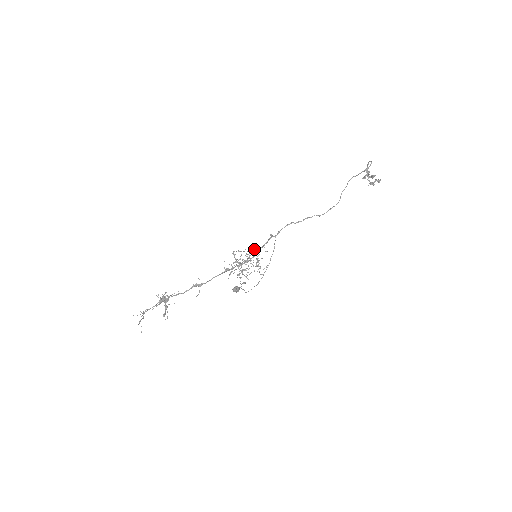
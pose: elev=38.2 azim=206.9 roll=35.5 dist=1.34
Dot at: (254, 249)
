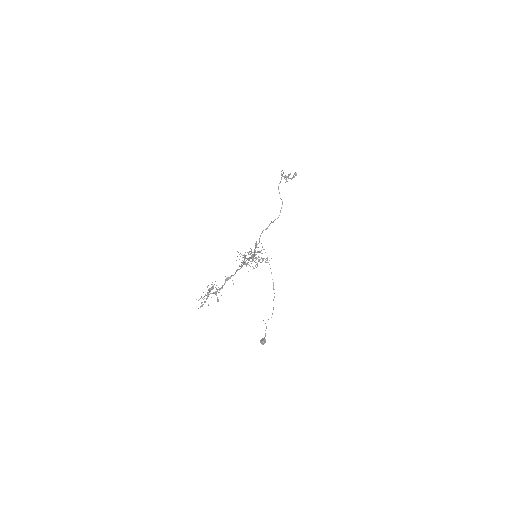
Dot at: occluded
